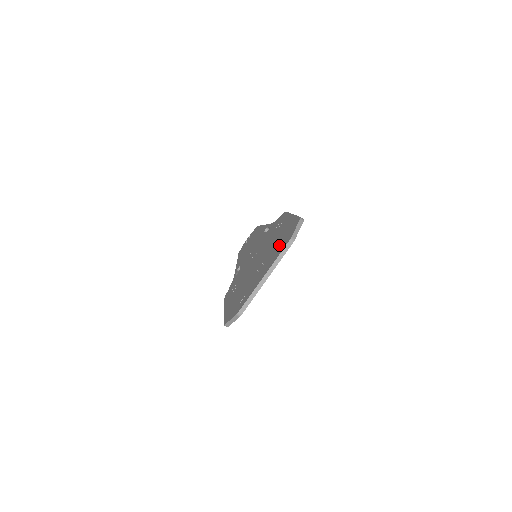
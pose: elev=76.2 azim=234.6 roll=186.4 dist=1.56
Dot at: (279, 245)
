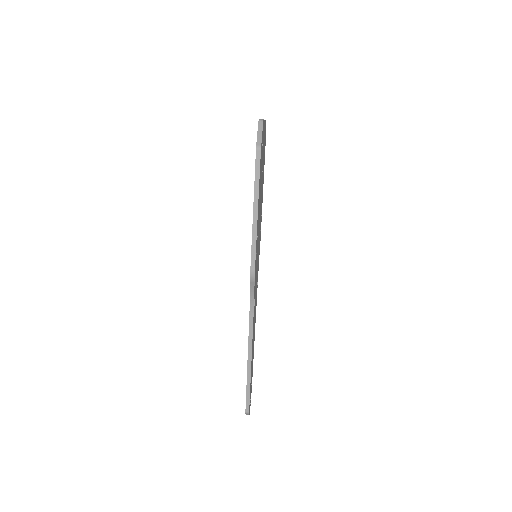
Dot at: occluded
